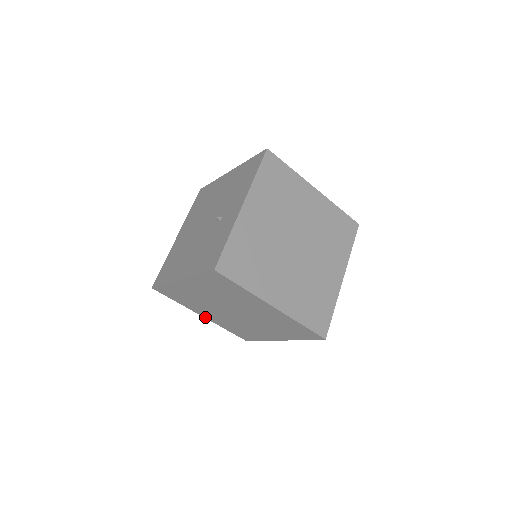
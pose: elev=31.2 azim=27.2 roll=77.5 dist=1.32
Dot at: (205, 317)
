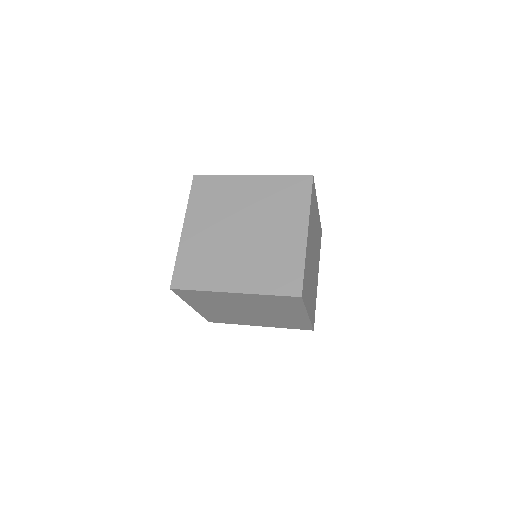
Dot at: (262, 326)
